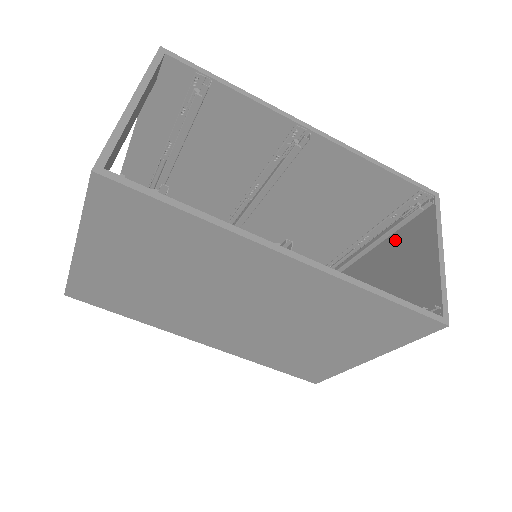
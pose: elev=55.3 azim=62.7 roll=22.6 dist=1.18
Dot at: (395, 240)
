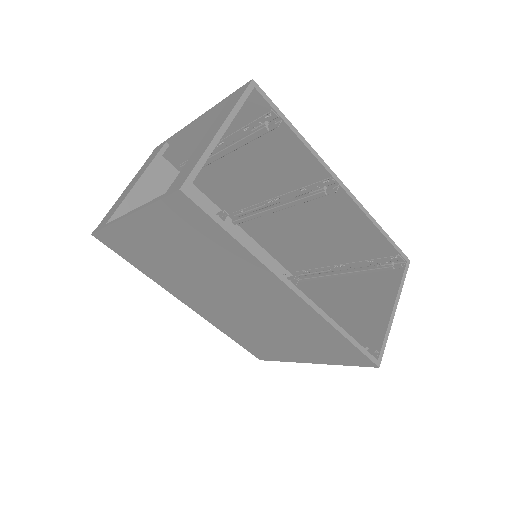
Dot at: (364, 280)
